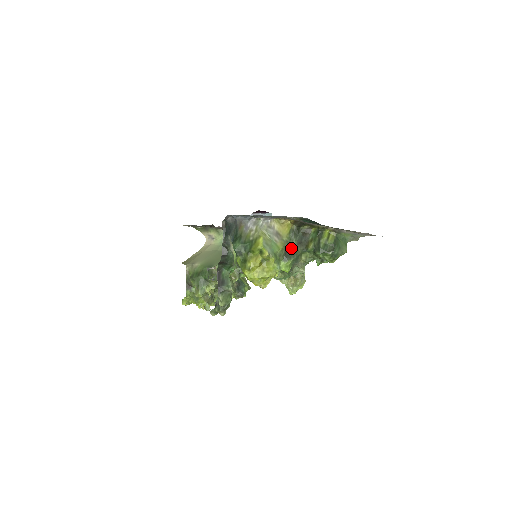
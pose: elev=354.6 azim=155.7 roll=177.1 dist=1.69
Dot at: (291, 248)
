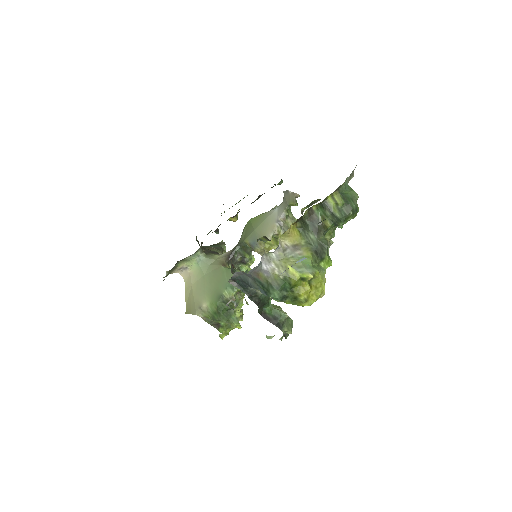
Dot at: (316, 244)
